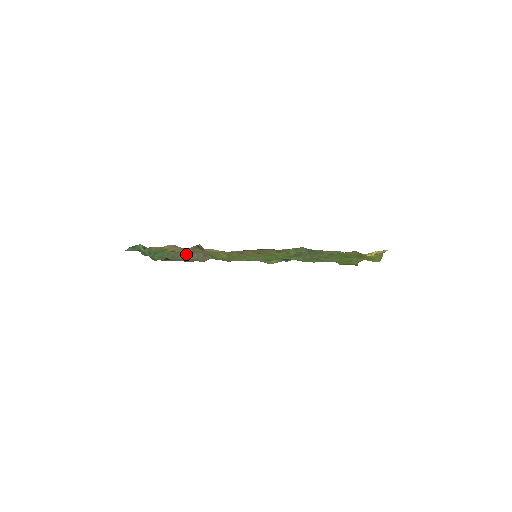
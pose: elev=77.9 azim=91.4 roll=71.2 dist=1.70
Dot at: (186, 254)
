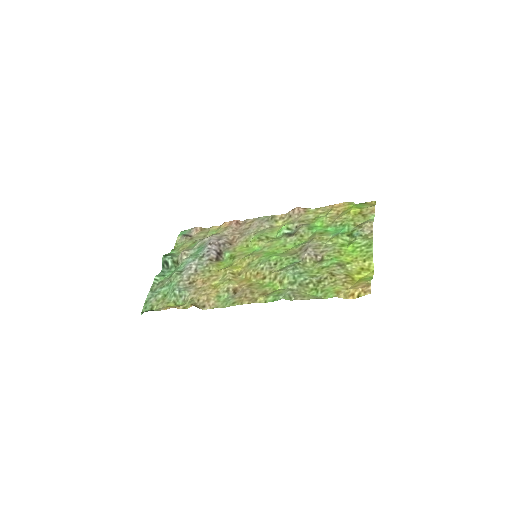
Dot at: (198, 242)
